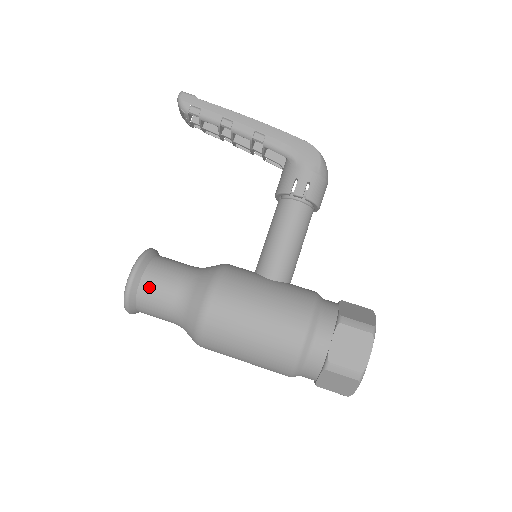
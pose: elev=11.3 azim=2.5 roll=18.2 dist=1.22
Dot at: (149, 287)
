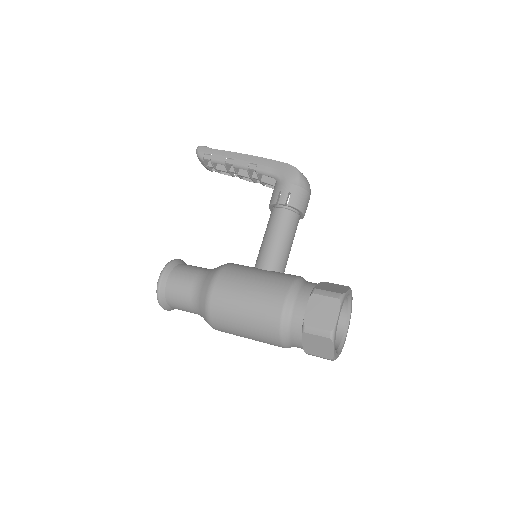
Dot at: (173, 284)
